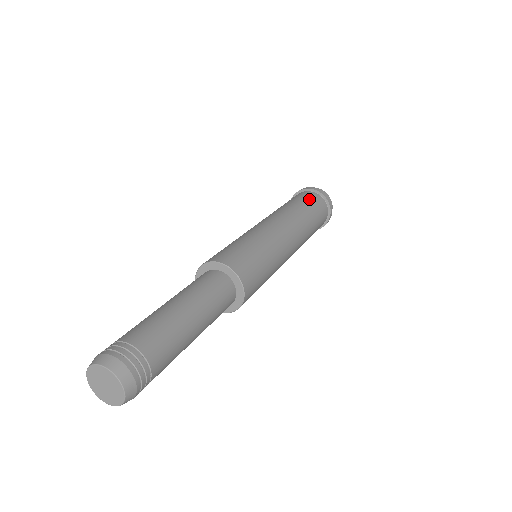
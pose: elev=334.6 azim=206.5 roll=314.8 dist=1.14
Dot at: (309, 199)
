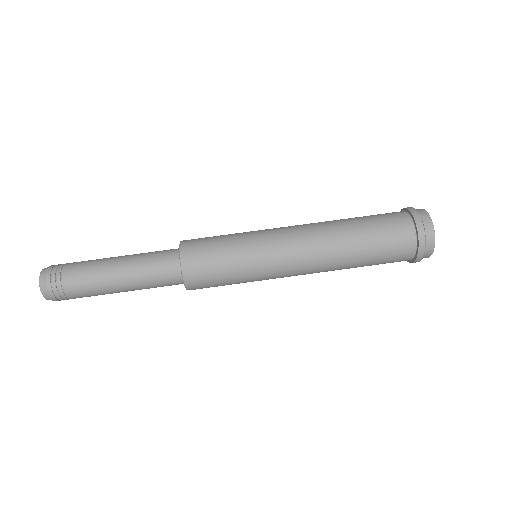
Dot at: (386, 227)
